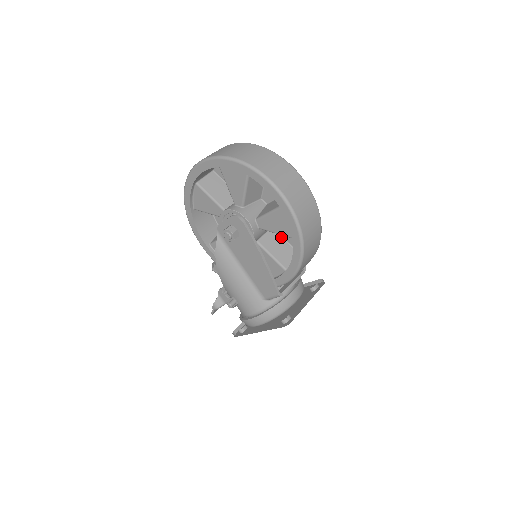
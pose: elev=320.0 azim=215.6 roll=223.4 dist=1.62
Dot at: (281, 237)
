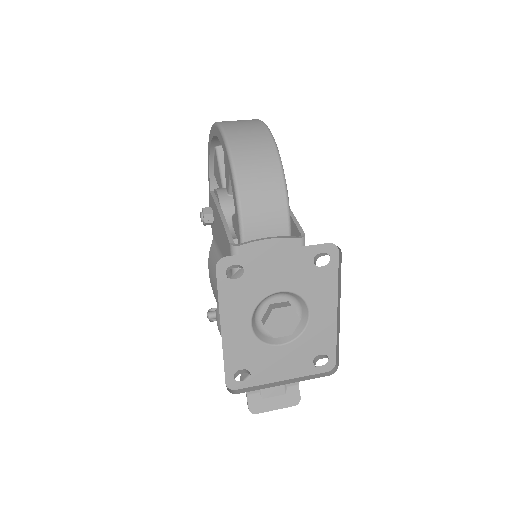
Dot at: occluded
